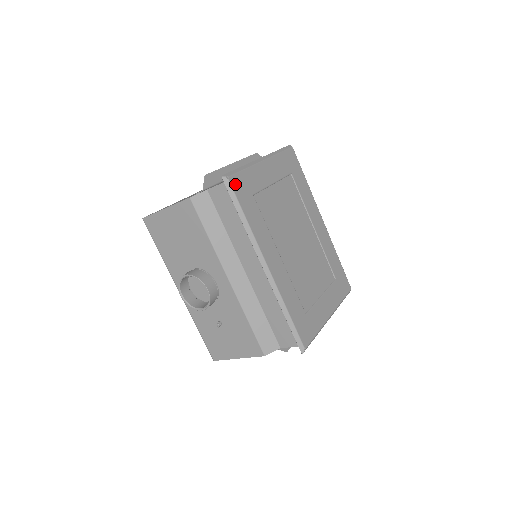
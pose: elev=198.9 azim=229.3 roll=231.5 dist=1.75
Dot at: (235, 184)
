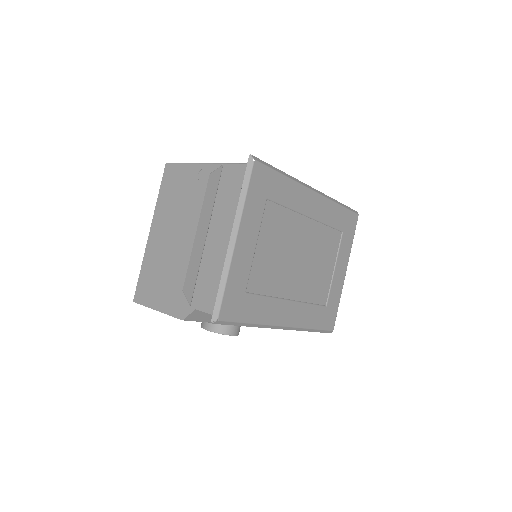
Dot at: (226, 314)
